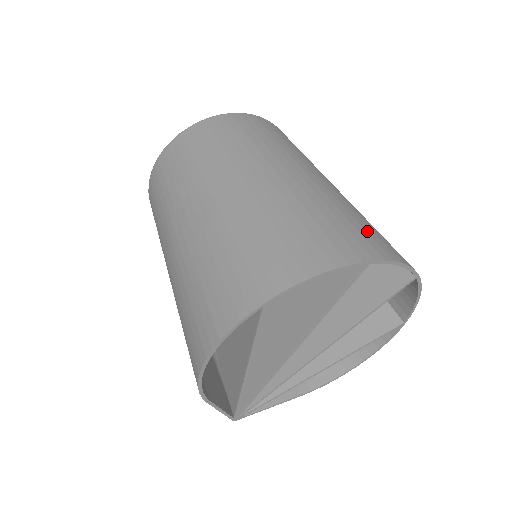
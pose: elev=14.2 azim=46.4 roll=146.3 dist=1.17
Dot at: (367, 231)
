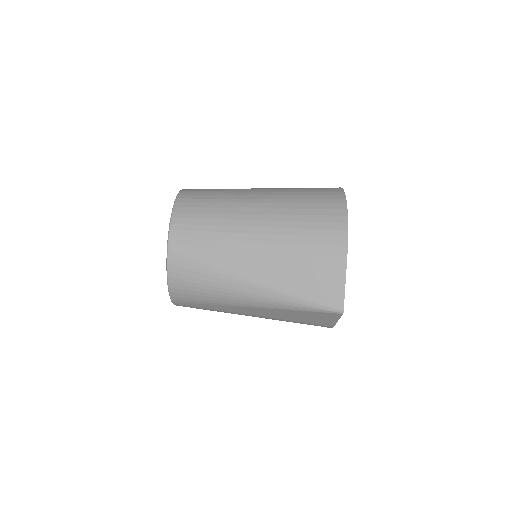
Dot at: occluded
